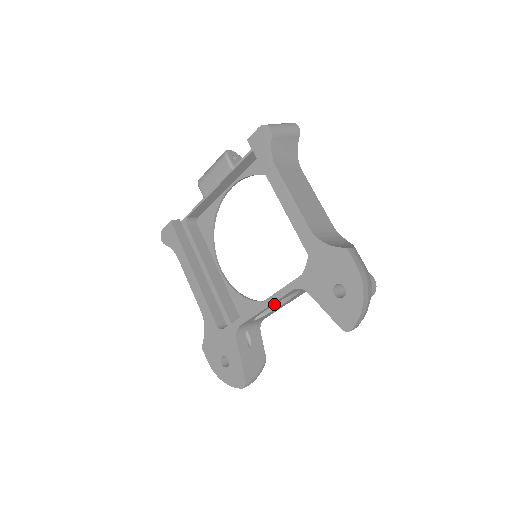
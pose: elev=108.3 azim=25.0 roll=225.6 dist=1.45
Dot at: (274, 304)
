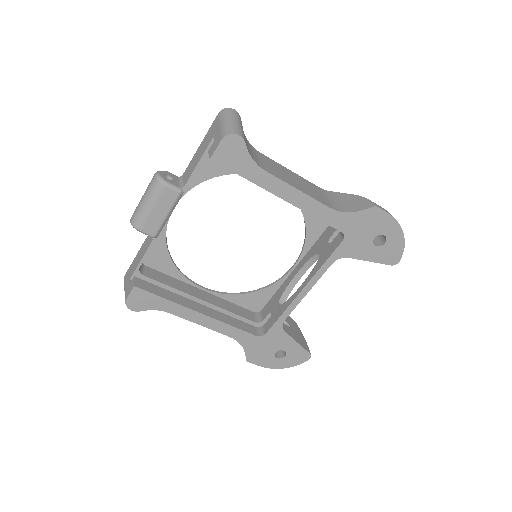
Dot at: occluded
